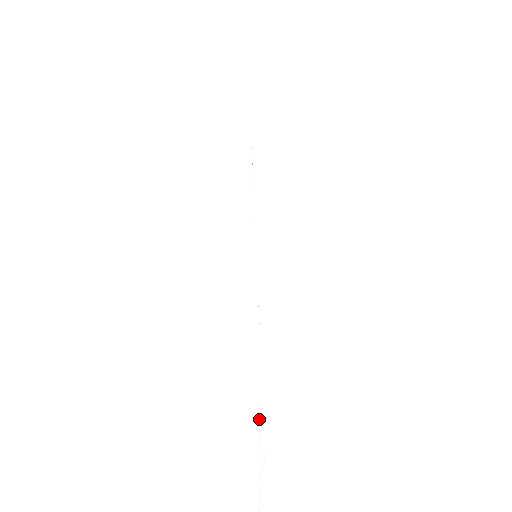
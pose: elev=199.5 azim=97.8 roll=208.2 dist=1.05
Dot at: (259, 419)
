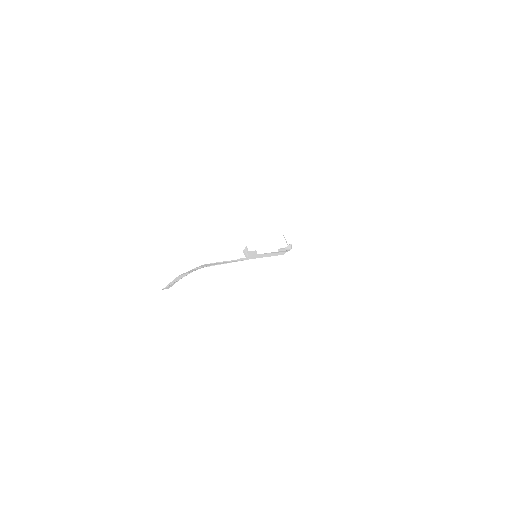
Dot at: (197, 268)
